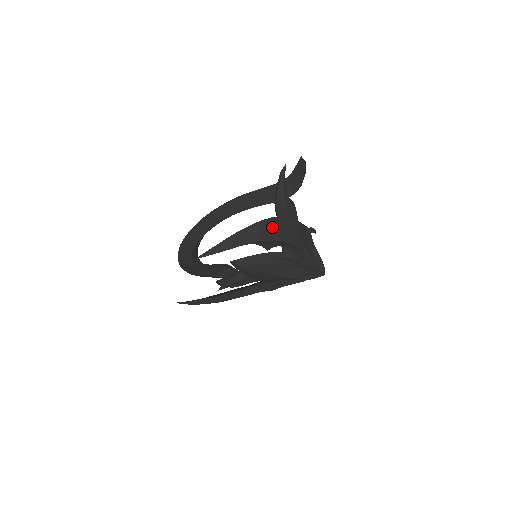
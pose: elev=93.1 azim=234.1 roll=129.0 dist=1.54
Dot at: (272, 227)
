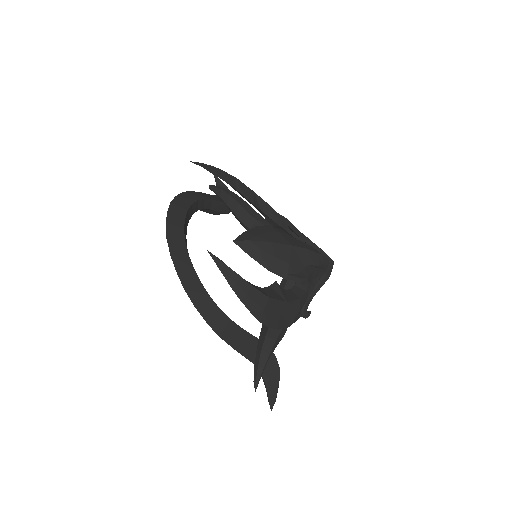
Dot at: occluded
